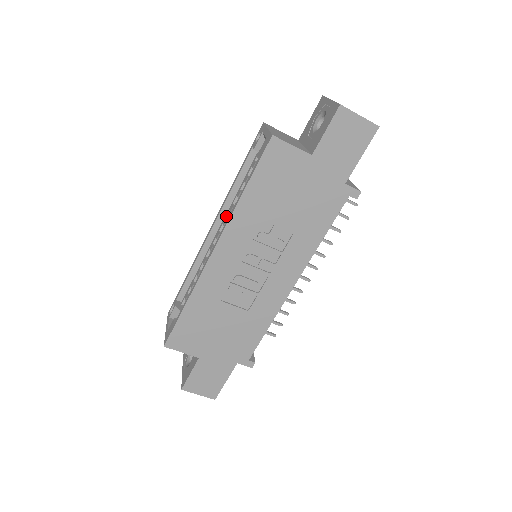
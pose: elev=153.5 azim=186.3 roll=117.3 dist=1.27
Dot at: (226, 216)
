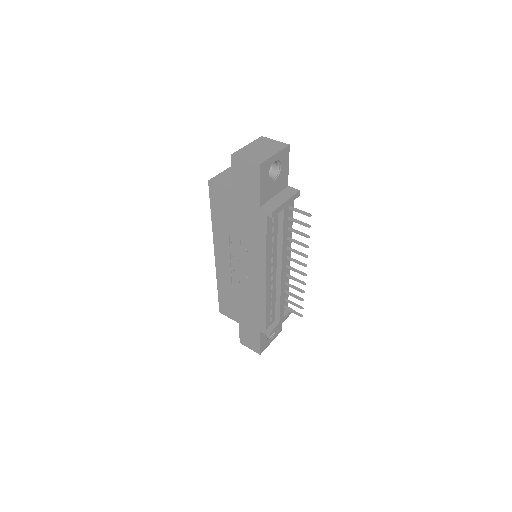
Dot at: occluded
